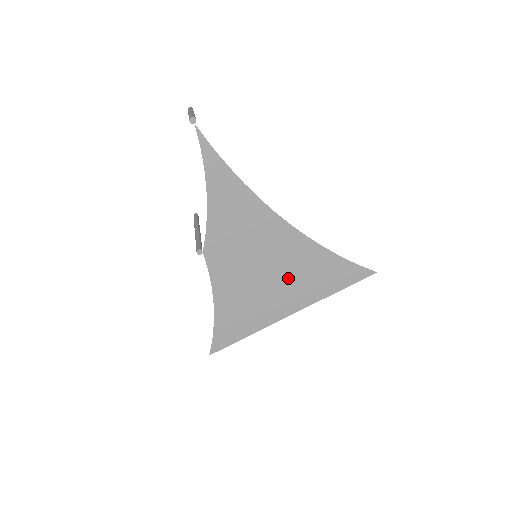
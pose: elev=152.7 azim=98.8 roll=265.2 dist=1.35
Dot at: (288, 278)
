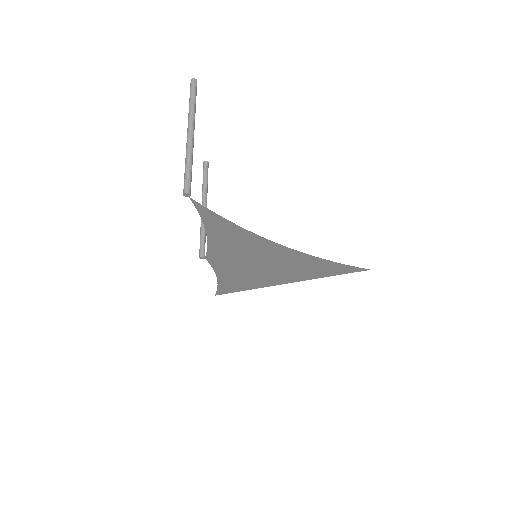
Dot at: (285, 270)
